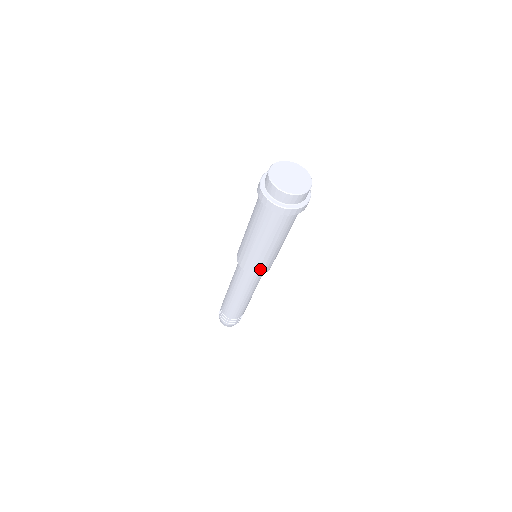
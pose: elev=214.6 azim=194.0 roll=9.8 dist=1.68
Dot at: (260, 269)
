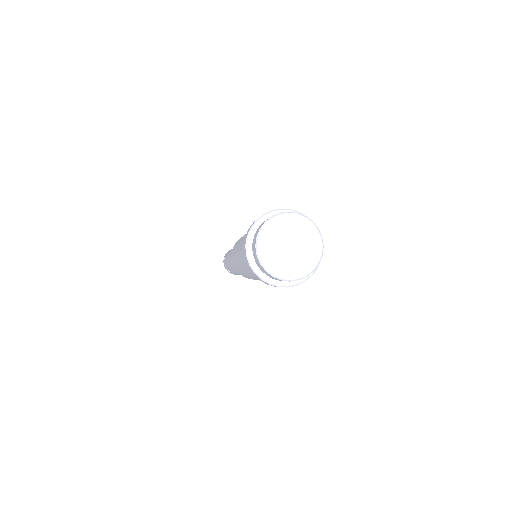
Dot at: occluded
